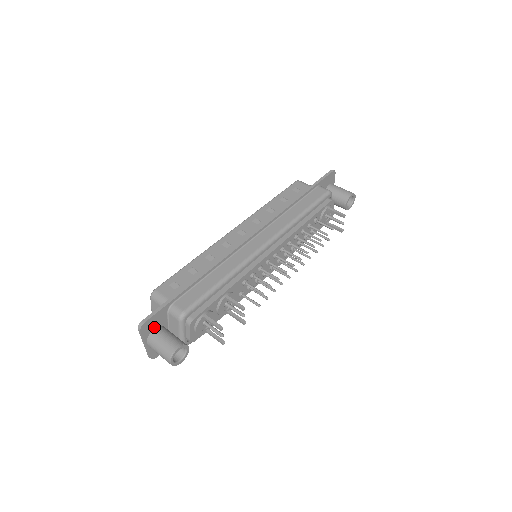
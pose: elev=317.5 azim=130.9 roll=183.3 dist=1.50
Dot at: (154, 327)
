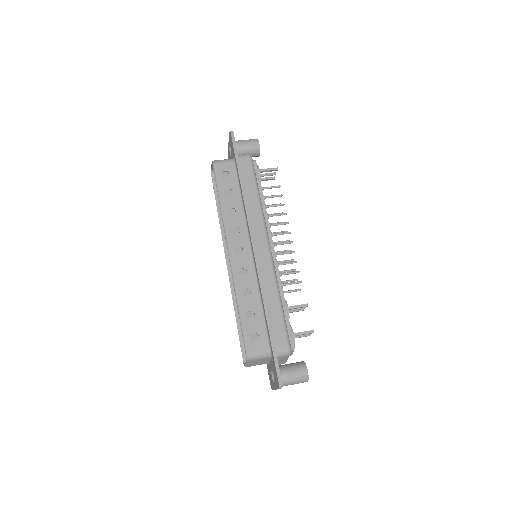
Dot at: occluded
